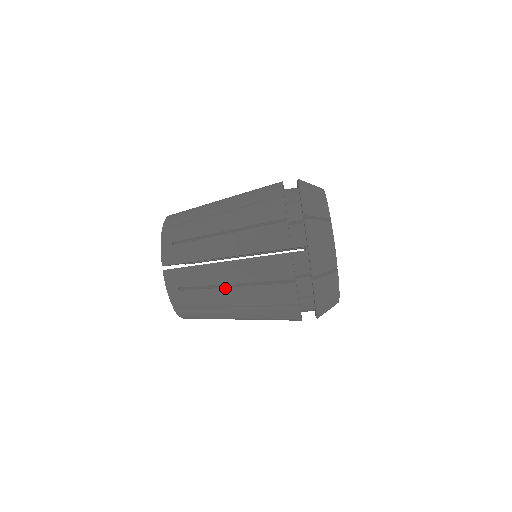
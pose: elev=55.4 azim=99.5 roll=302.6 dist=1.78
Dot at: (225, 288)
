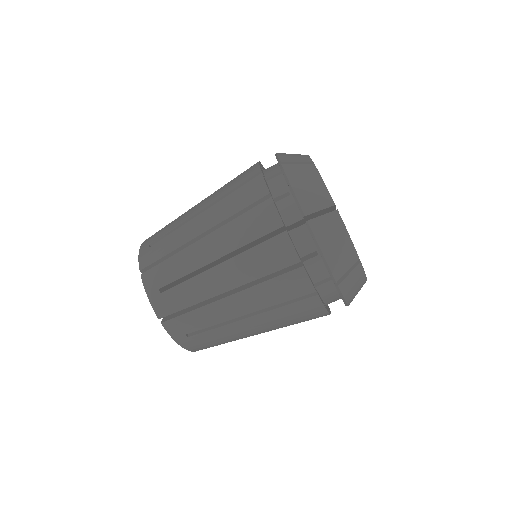
Dot at: (209, 269)
